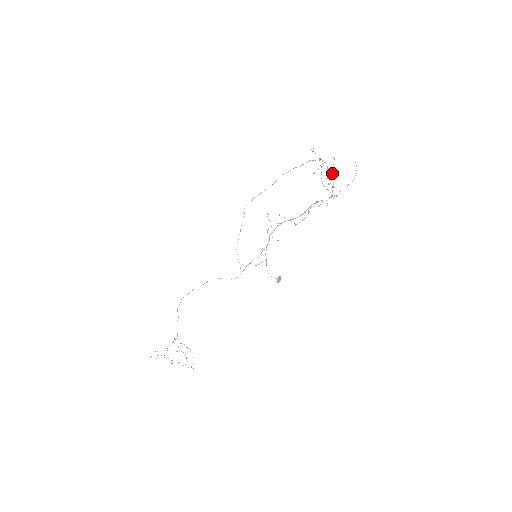
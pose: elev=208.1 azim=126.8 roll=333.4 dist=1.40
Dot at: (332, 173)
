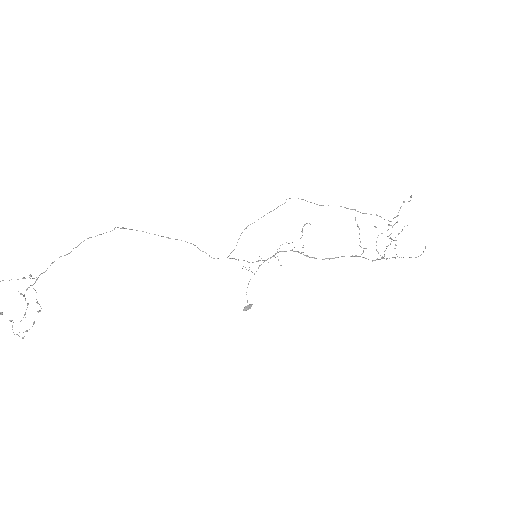
Dot at: occluded
